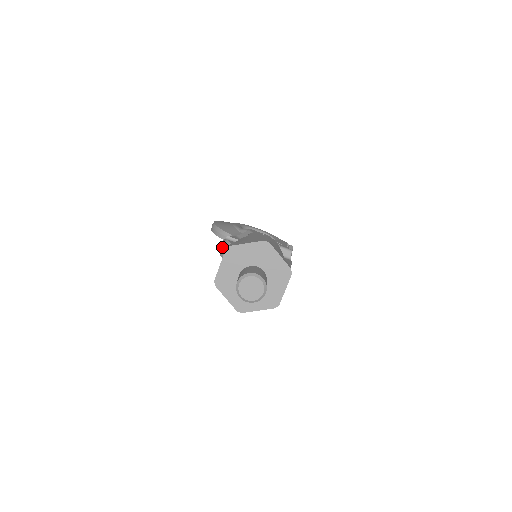
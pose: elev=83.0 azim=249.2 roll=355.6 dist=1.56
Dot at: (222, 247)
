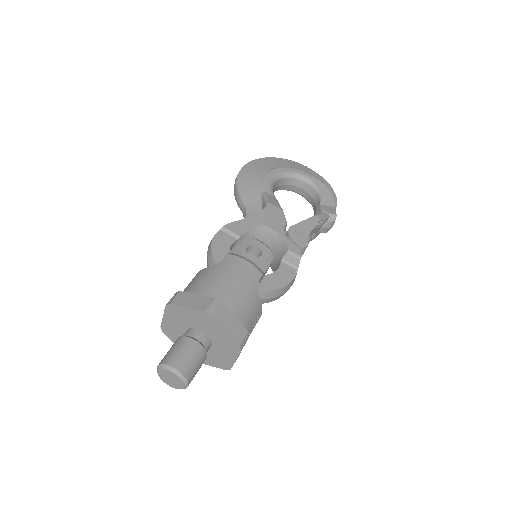
Dot at: occluded
